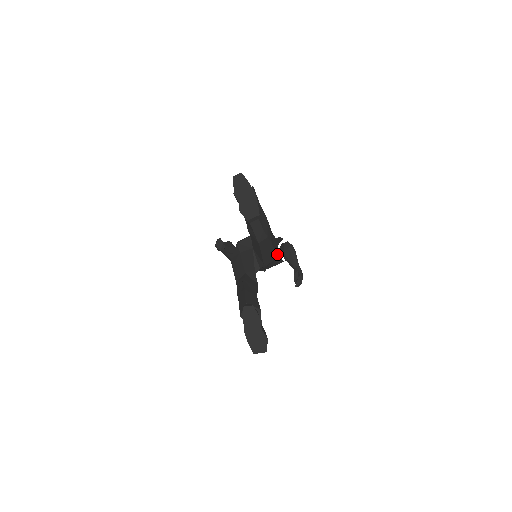
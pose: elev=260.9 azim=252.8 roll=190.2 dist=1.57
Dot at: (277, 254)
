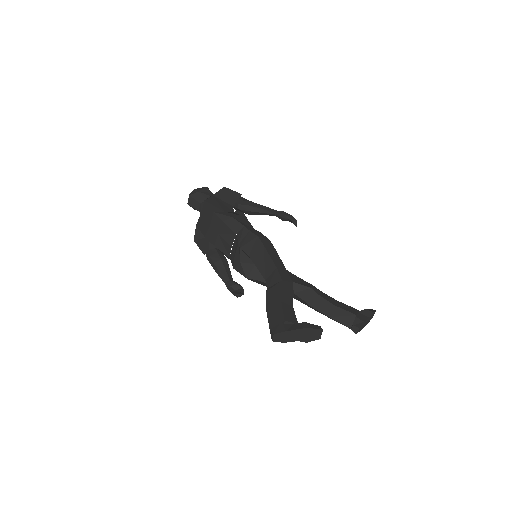
Dot at: (236, 211)
